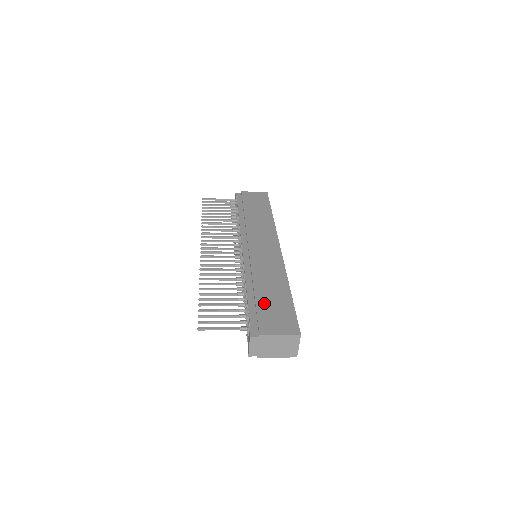
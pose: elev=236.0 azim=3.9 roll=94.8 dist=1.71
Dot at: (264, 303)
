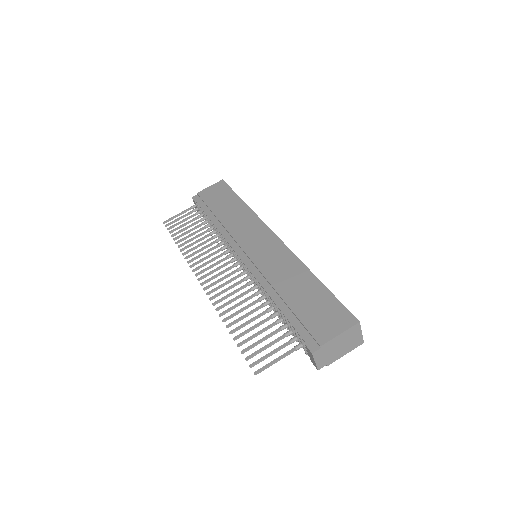
Dot at: (301, 307)
